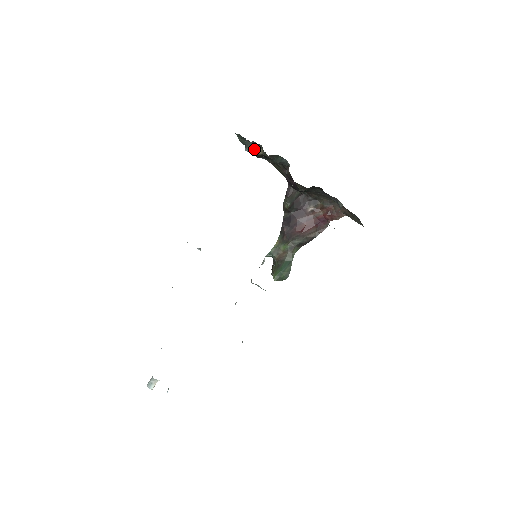
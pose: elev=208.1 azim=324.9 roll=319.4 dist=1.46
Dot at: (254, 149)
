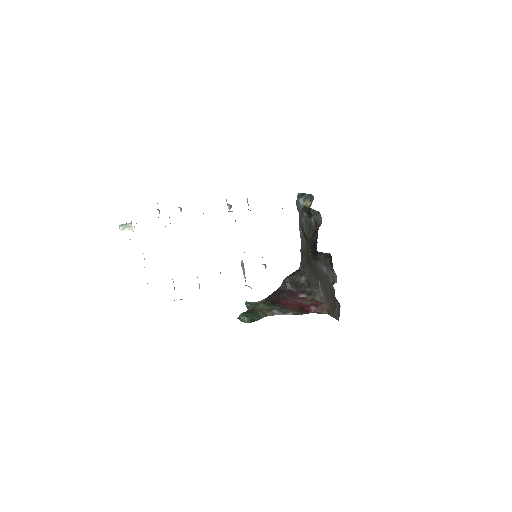
Dot at: (306, 200)
